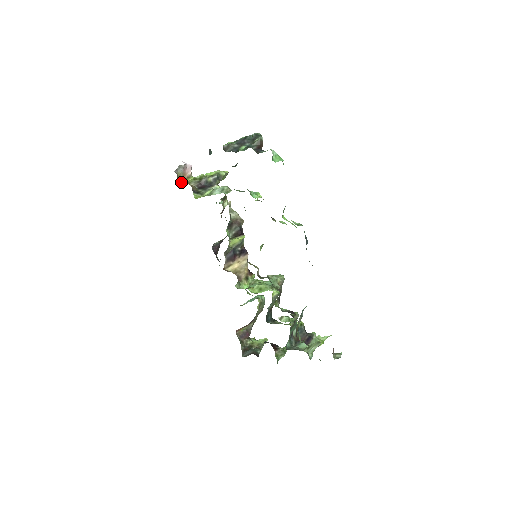
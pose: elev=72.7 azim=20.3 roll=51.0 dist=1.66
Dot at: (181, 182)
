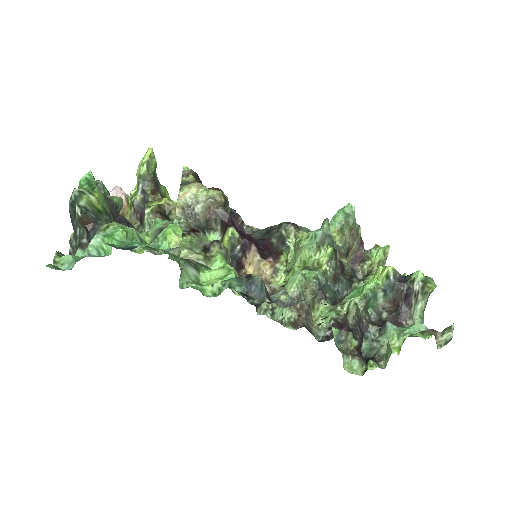
Dot at: (127, 219)
